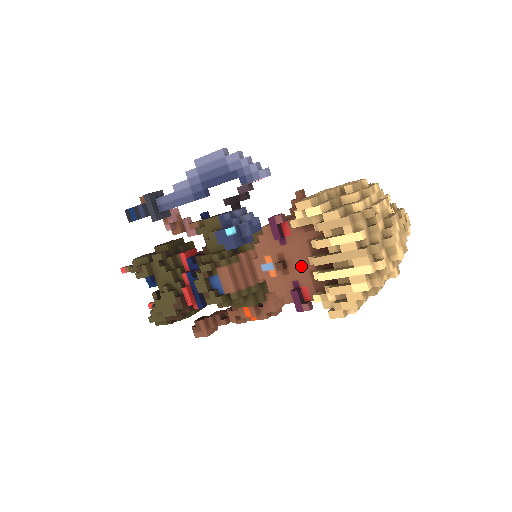
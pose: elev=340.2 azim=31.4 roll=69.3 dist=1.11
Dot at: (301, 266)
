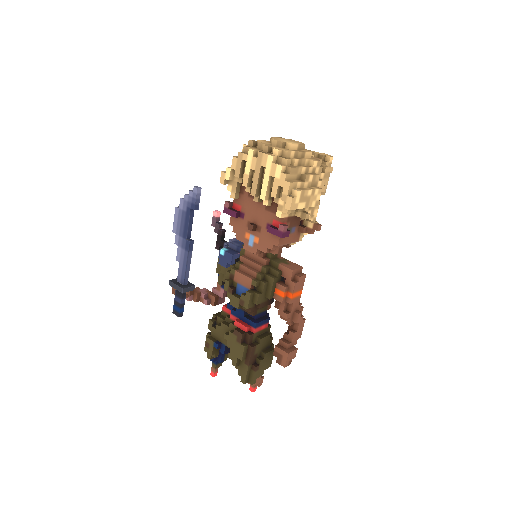
Dot at: (260, 213)
